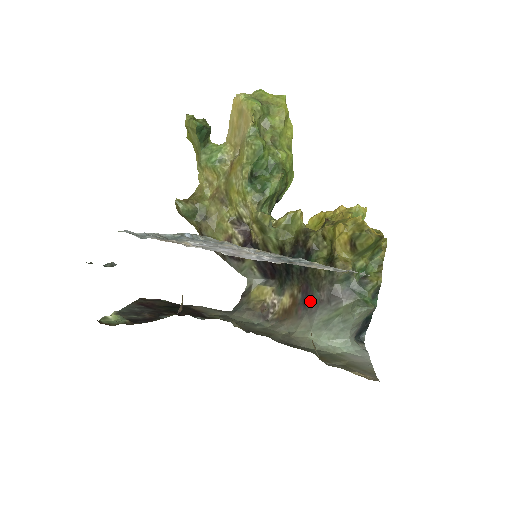
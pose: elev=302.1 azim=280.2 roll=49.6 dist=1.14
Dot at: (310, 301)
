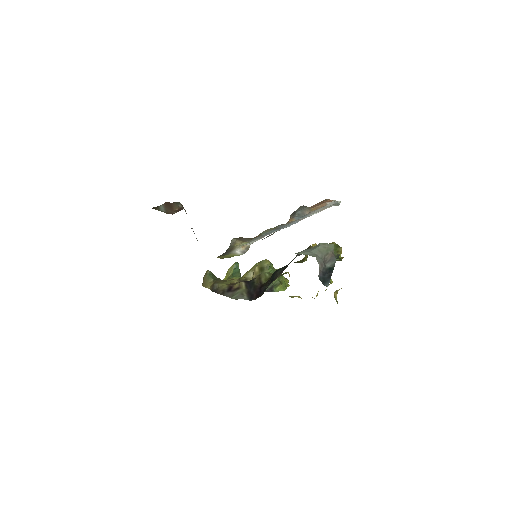
Dot at: occluded
